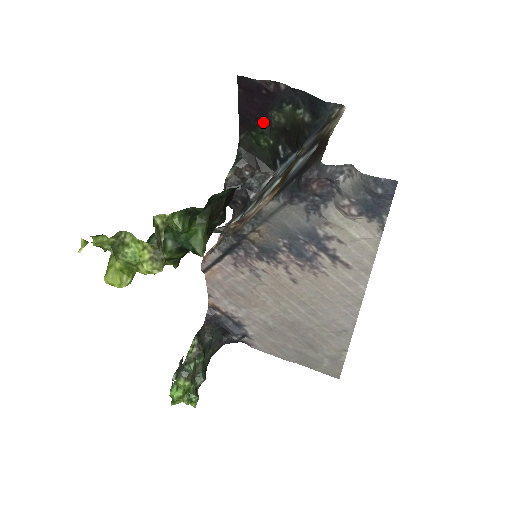
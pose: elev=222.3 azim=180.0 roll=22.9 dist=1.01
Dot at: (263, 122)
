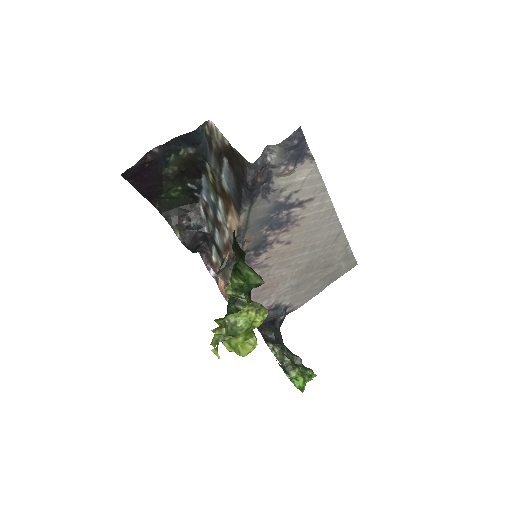
Dot at: (164, 183)
